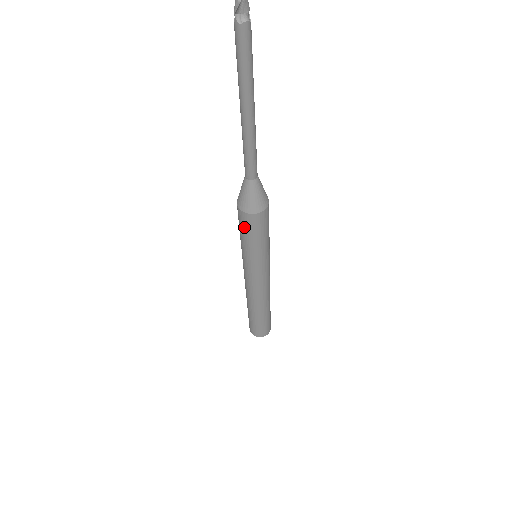
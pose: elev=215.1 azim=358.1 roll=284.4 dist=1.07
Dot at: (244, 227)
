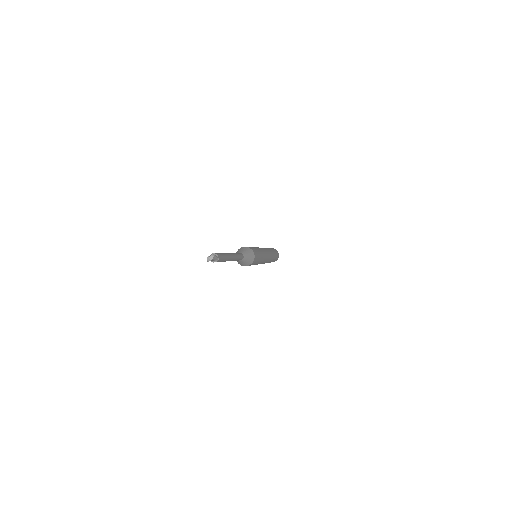
Dot at: occluded
